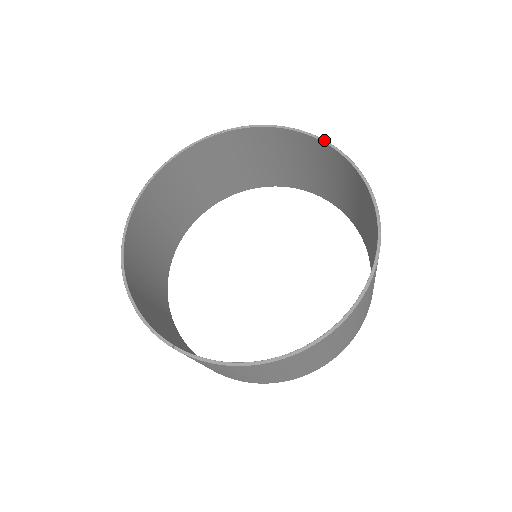
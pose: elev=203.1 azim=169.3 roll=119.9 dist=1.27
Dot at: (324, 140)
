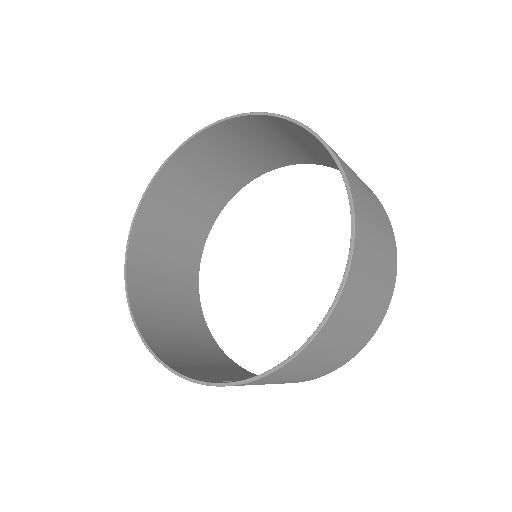
Dot at: (251, 113)
